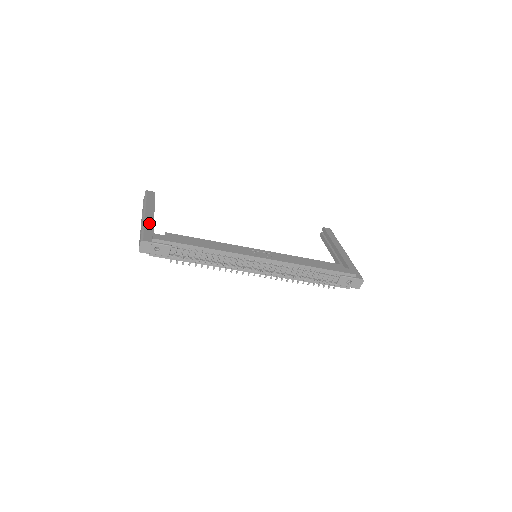
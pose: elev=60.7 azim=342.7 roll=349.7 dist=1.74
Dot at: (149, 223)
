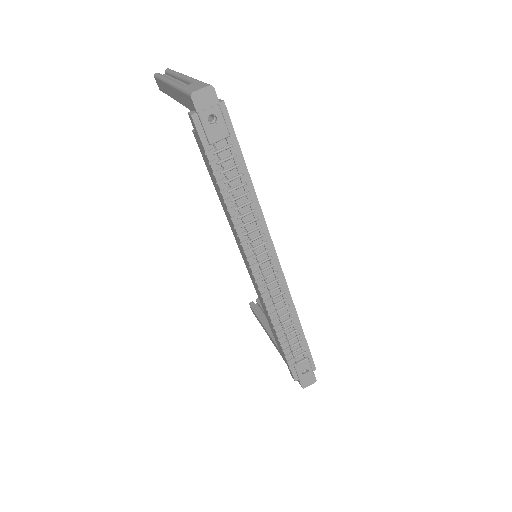
Dot at: occluded
